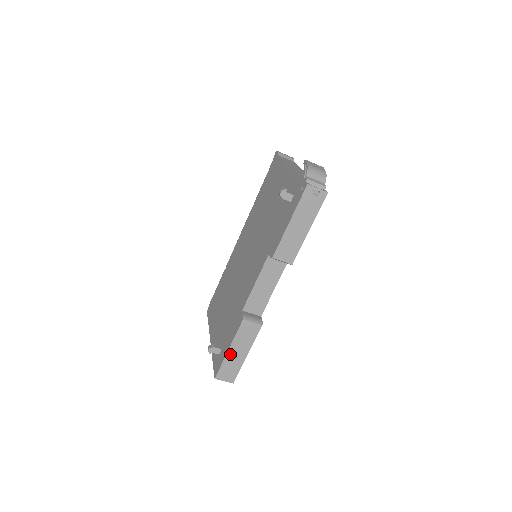
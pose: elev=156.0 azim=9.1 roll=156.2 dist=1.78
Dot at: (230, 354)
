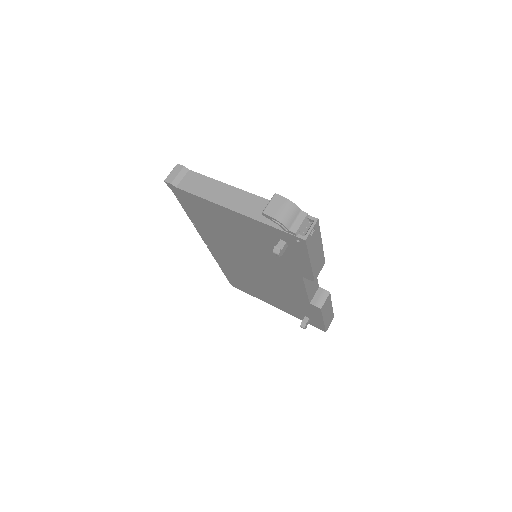
Dot at: (325, 320)
